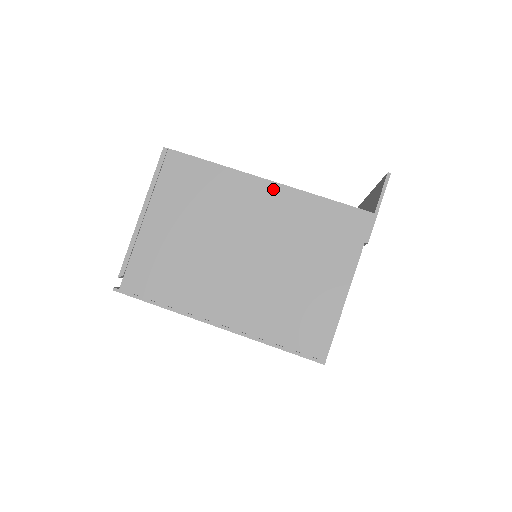
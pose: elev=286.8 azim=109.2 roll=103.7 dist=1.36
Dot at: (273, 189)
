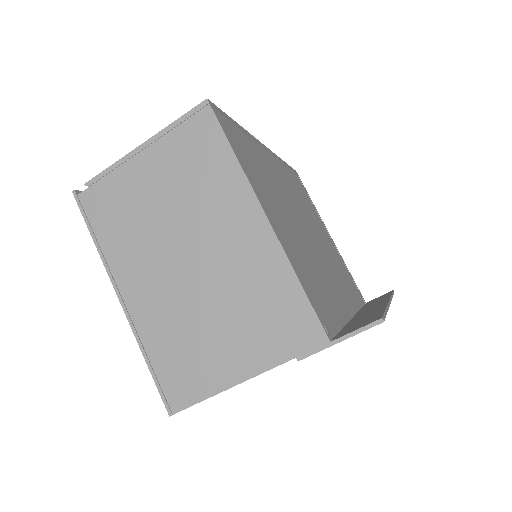
Dot at: (263, 229)
